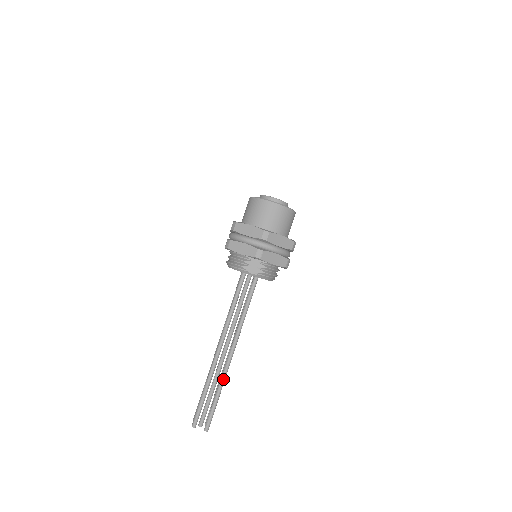
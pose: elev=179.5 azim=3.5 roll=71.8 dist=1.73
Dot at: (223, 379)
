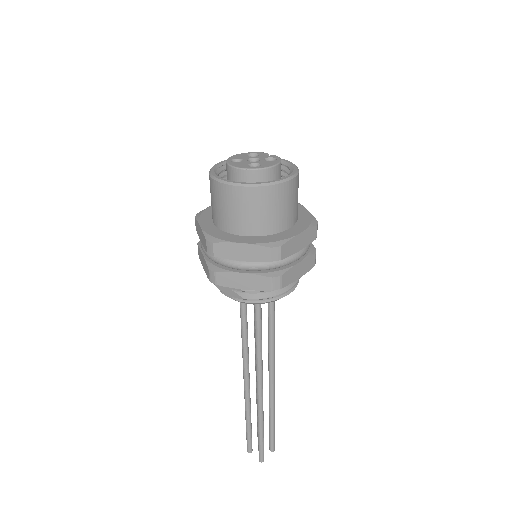
Dot at: (258, 414)
